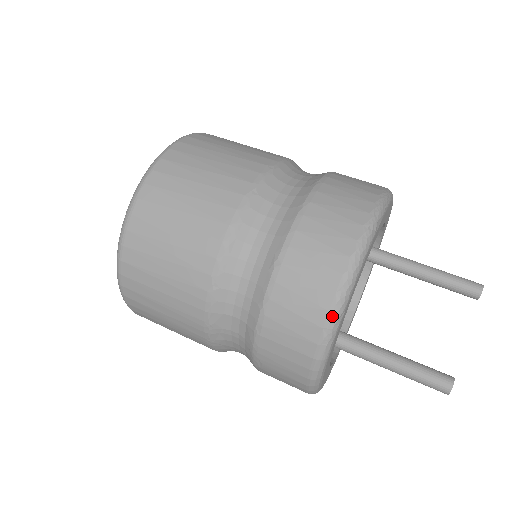
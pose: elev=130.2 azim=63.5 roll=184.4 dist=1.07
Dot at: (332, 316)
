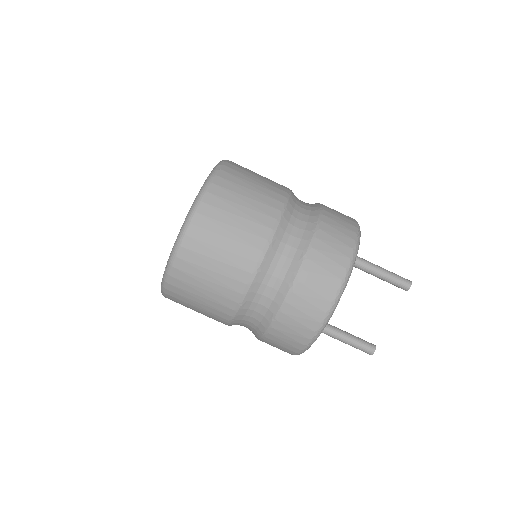
Dot at: (306, 347)
